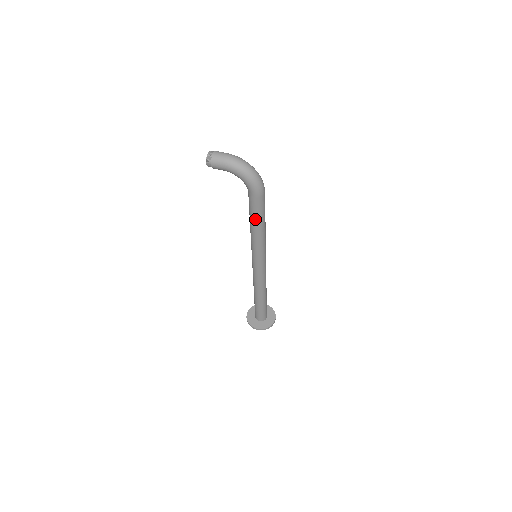
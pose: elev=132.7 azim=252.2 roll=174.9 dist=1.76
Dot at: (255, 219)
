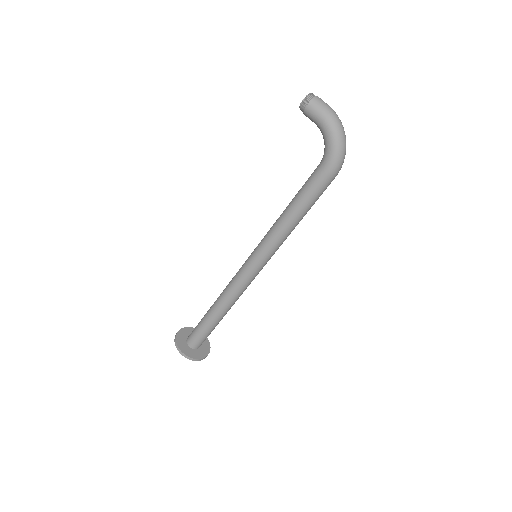
Dot at: (301, 202)
